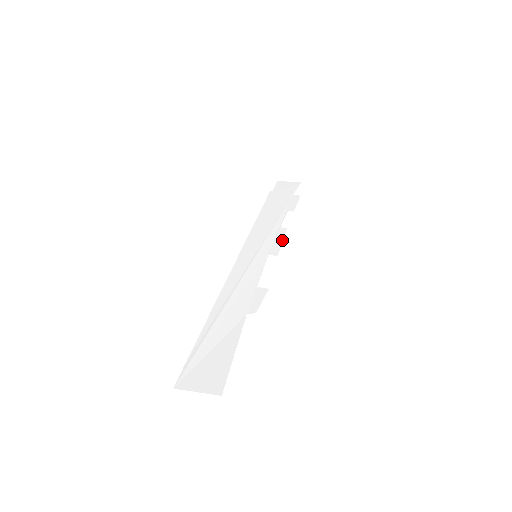
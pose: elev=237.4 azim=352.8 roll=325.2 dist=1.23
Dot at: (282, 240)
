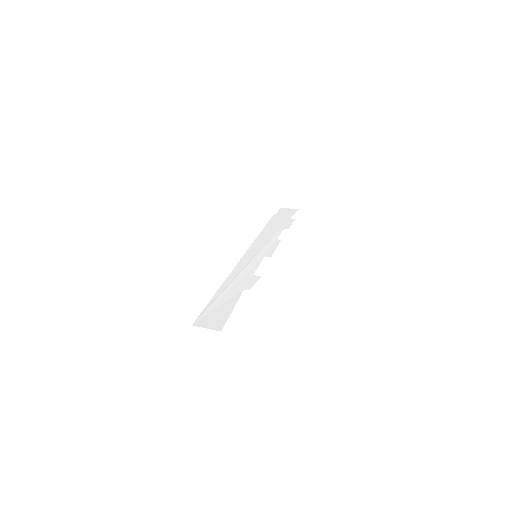
Dot at: occluded
